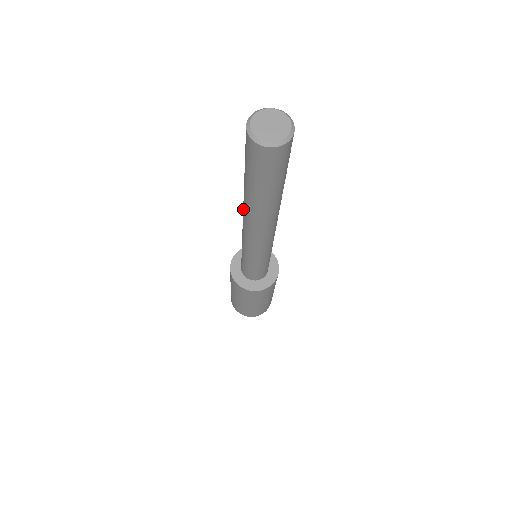
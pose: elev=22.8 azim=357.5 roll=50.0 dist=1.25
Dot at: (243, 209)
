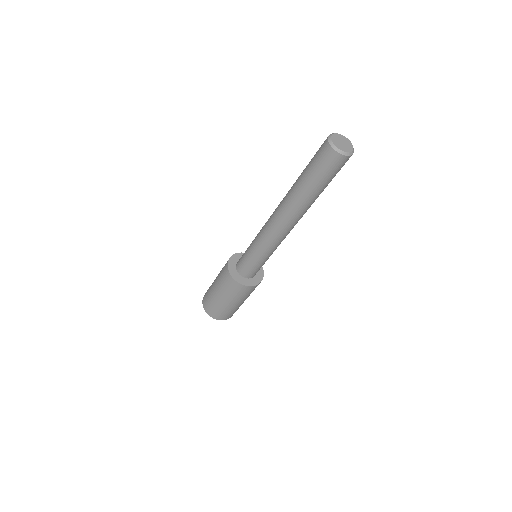
Dot at: (281, 203)
